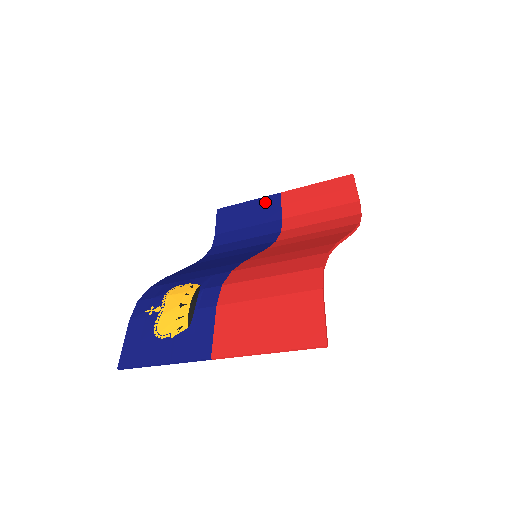
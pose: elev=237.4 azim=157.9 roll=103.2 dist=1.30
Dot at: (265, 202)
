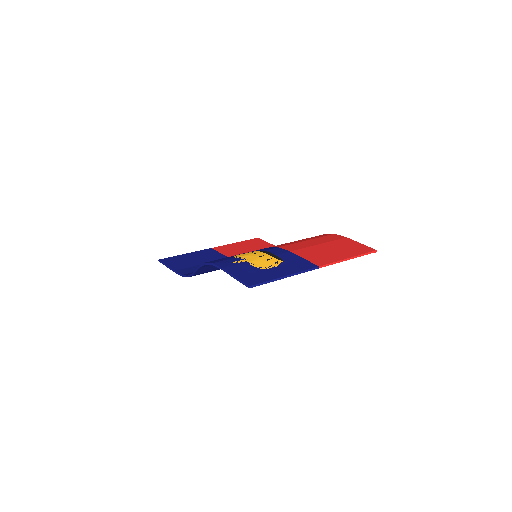
Dot at: (203, 252)
